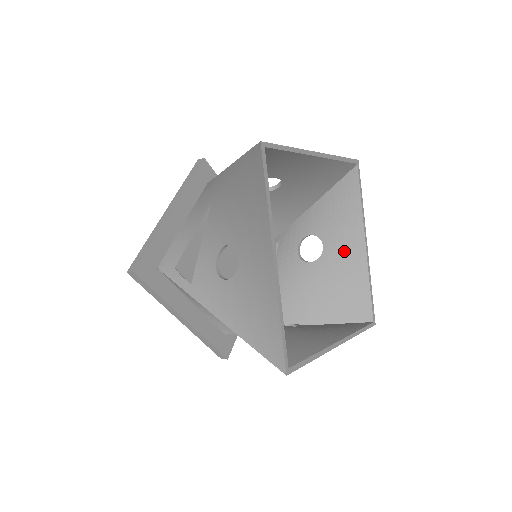
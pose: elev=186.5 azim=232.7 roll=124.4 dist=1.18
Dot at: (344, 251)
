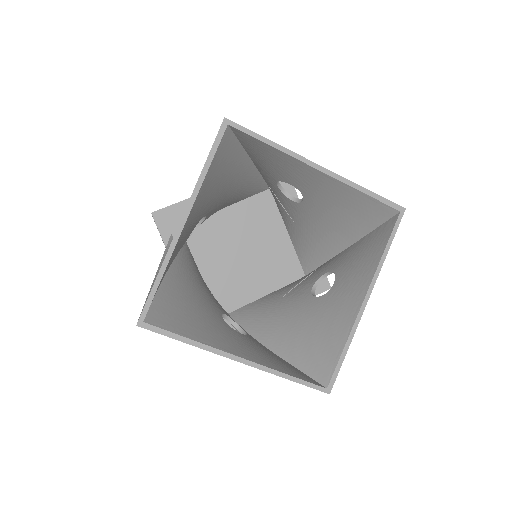
Dot at: (343, 298)
